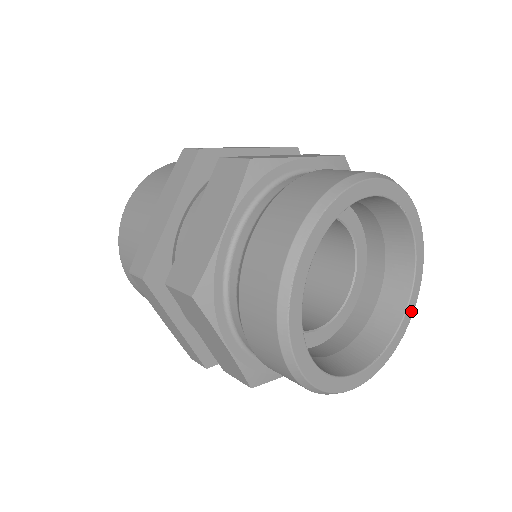
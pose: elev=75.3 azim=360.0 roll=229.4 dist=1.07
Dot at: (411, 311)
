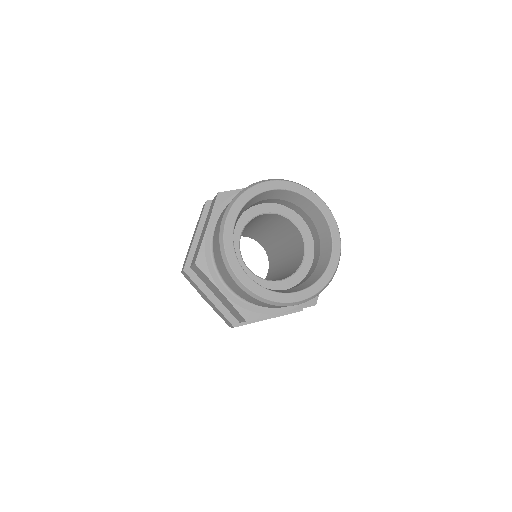
Dot at: (300, 297)
